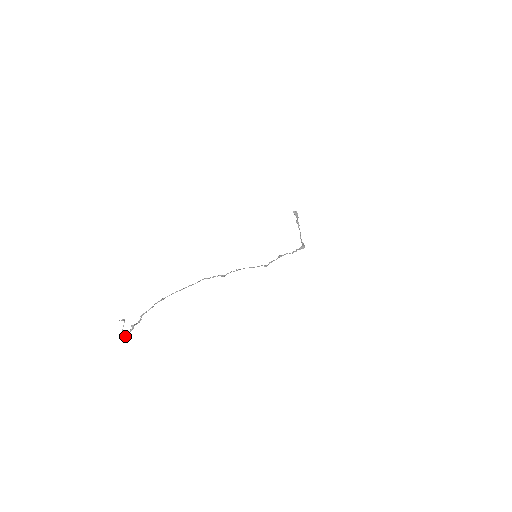
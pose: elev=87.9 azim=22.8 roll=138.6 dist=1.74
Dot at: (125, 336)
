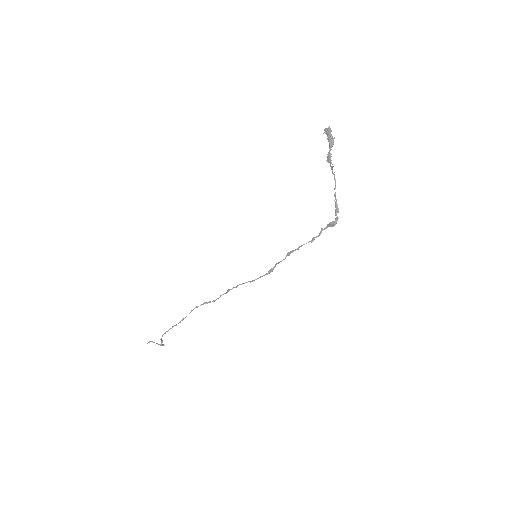
Dot at: (162, 345)
